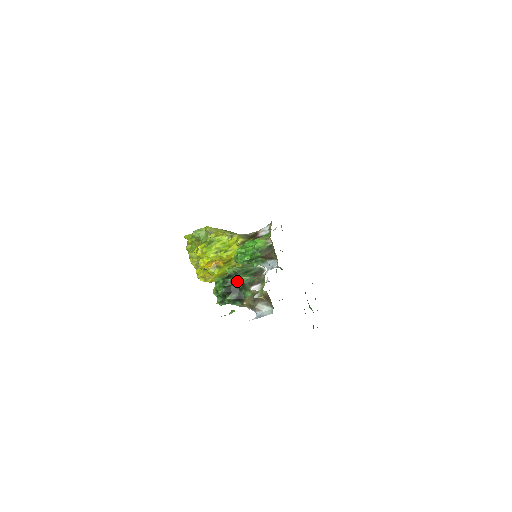
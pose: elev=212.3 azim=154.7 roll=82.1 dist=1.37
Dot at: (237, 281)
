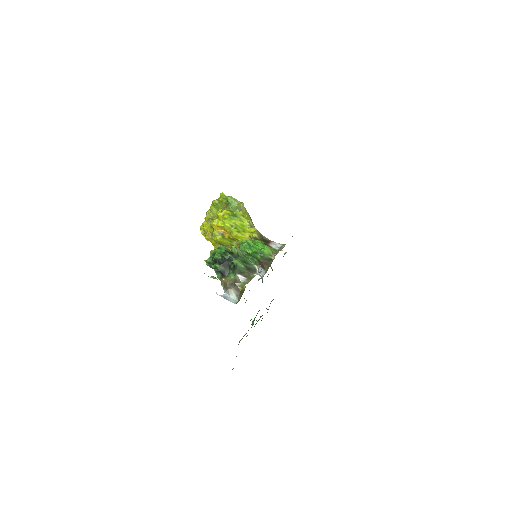
Dot at: (234, 261)
